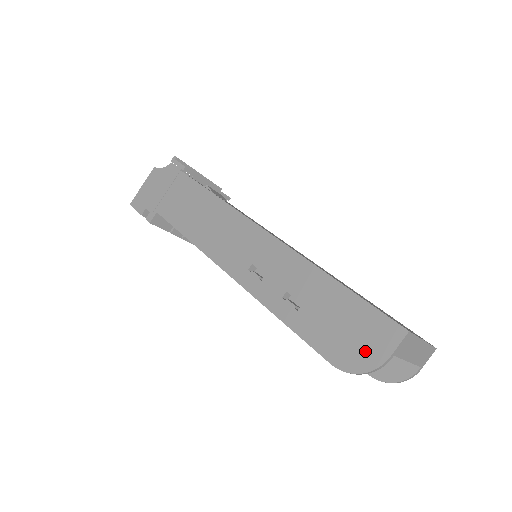
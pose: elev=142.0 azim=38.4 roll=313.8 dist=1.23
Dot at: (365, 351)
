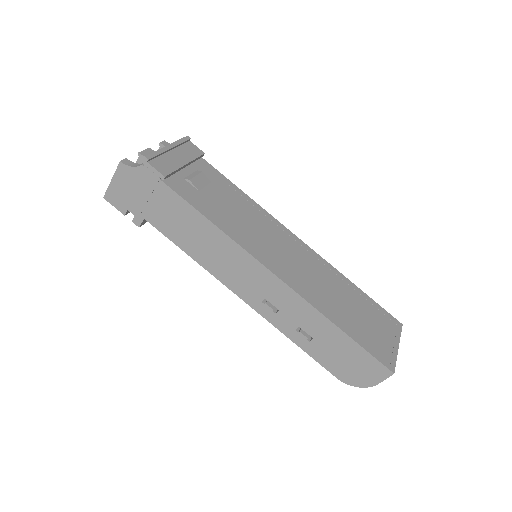
Dot at: (362, 377)
